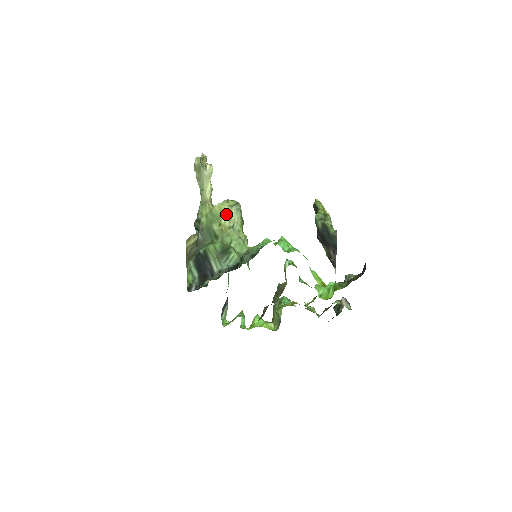
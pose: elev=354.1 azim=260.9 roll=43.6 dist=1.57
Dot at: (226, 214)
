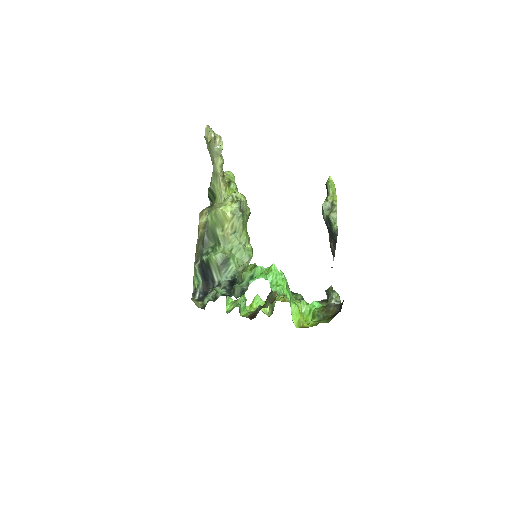
Dot at: (228, 221)
